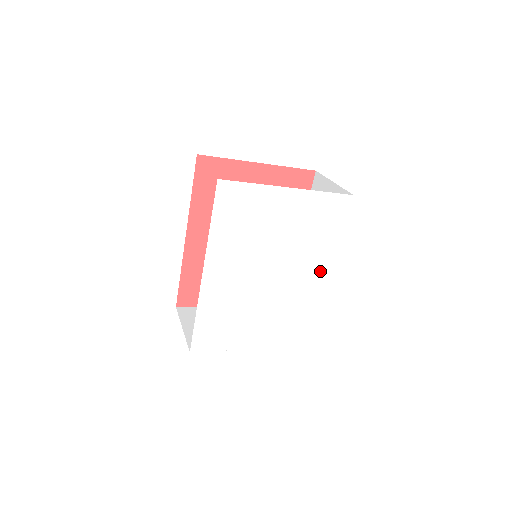
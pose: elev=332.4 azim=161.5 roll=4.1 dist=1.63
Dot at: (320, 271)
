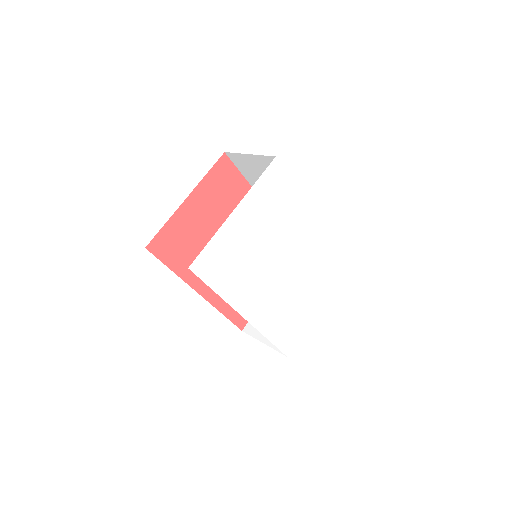
Dot at: (307, 221)
